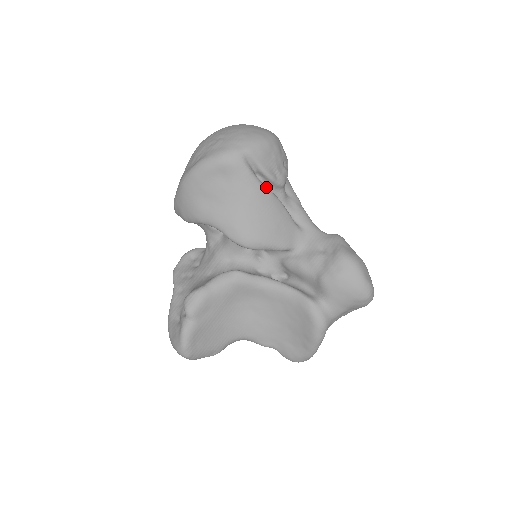
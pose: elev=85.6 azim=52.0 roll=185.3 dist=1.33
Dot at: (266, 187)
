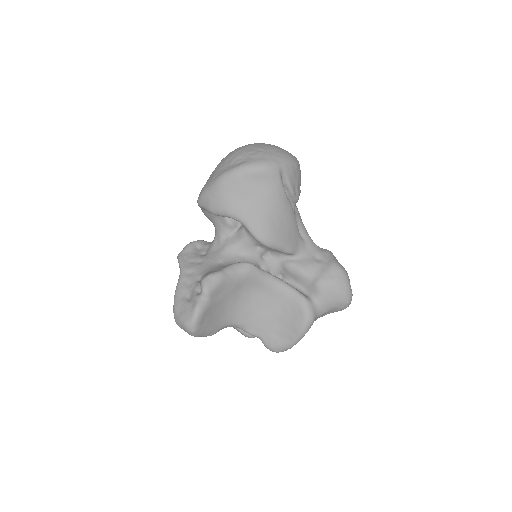
Dot at: (288, 199)
